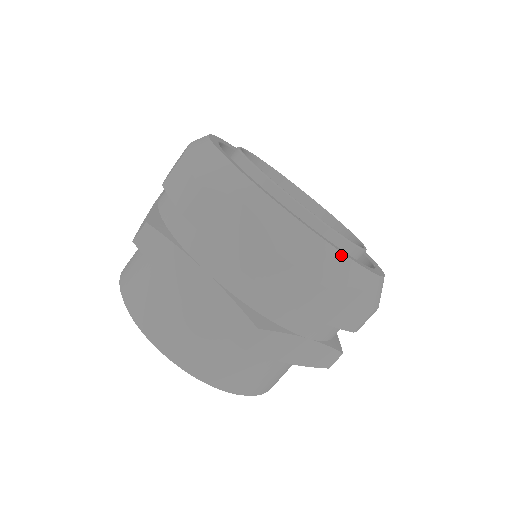
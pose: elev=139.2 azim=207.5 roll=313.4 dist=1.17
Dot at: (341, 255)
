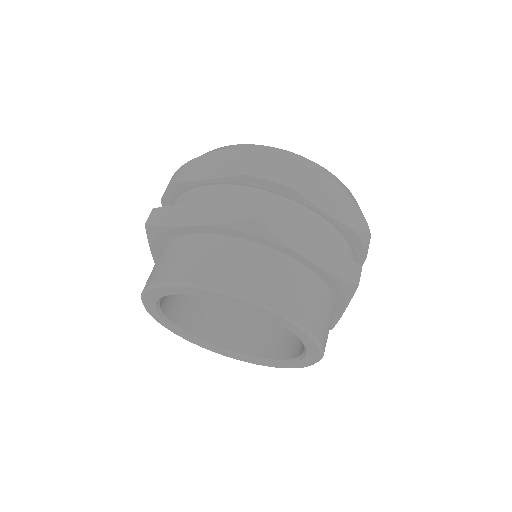
Dot at: (301, 157)
